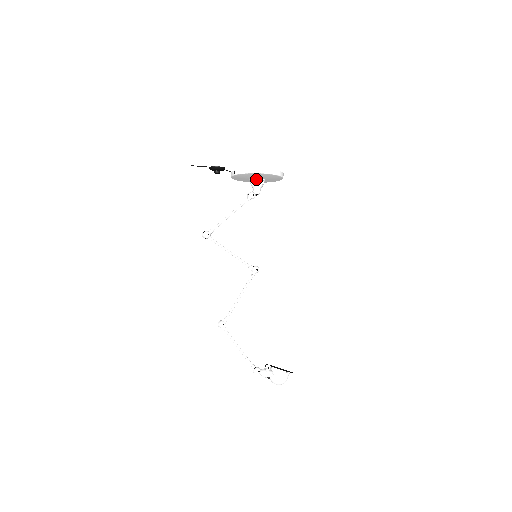
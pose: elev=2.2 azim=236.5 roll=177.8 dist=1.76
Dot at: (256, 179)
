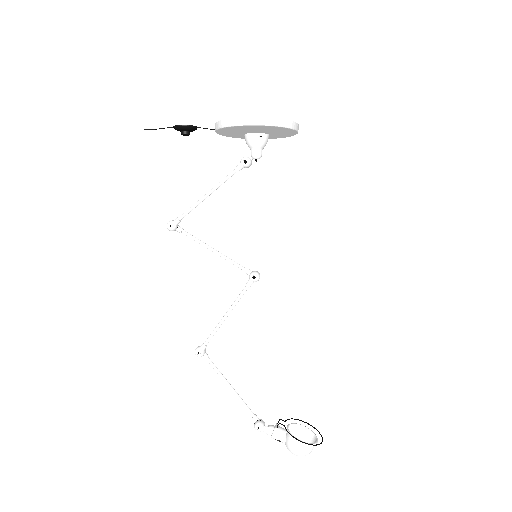
Dot at: (247, 135)
